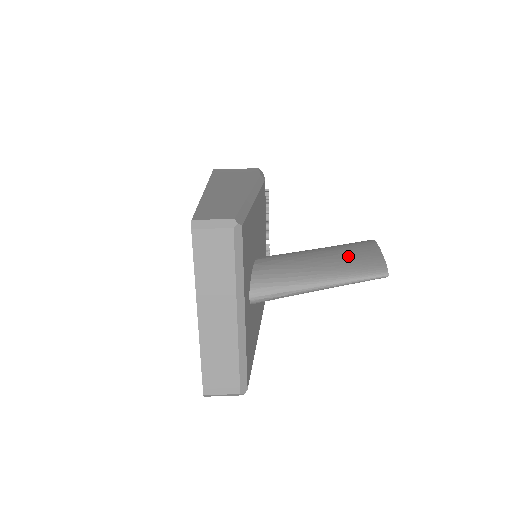
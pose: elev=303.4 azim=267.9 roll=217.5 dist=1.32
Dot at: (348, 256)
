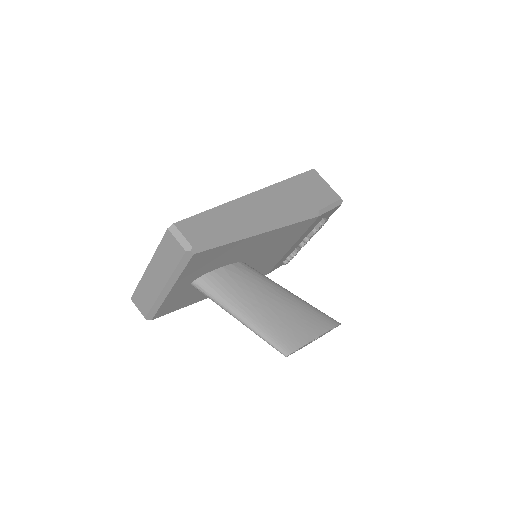
Dot at: (286, 320)
